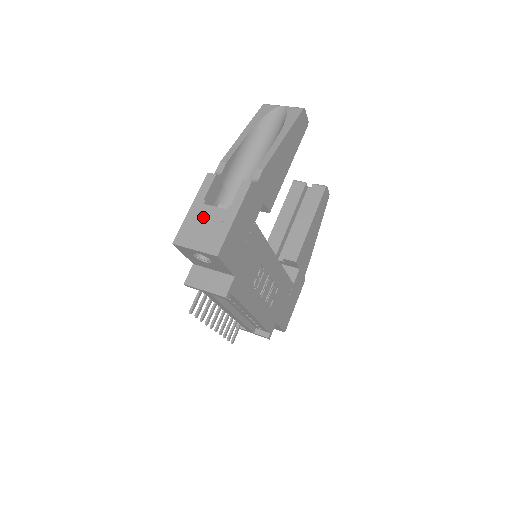
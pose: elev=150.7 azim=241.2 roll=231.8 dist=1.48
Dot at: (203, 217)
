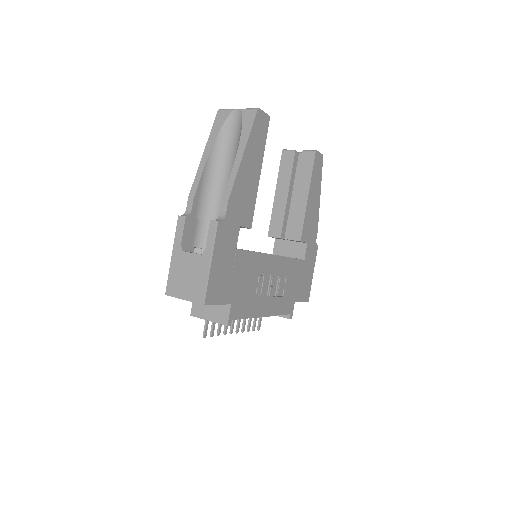
Dot at: (184, 265)
